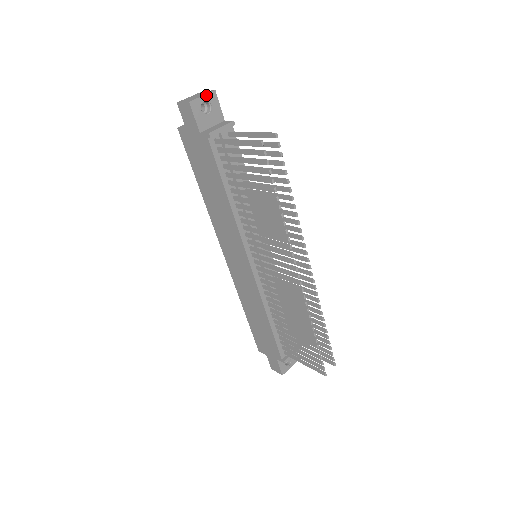
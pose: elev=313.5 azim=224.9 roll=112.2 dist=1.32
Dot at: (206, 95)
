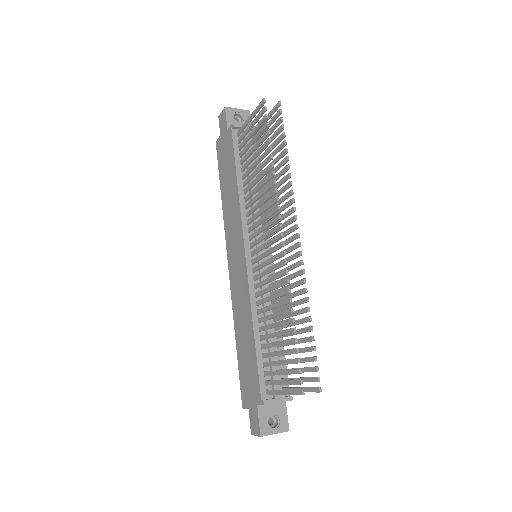
Dot at: (241, 110)
